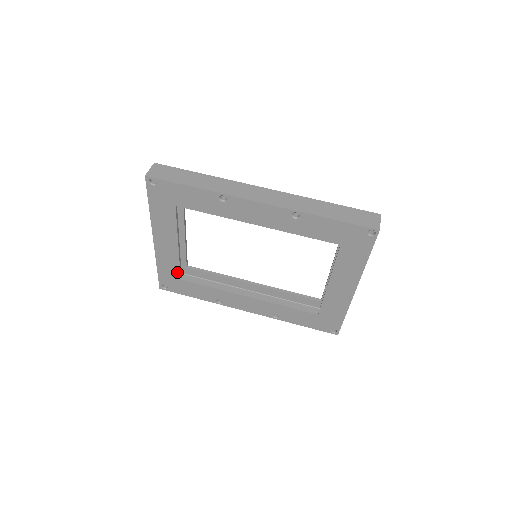
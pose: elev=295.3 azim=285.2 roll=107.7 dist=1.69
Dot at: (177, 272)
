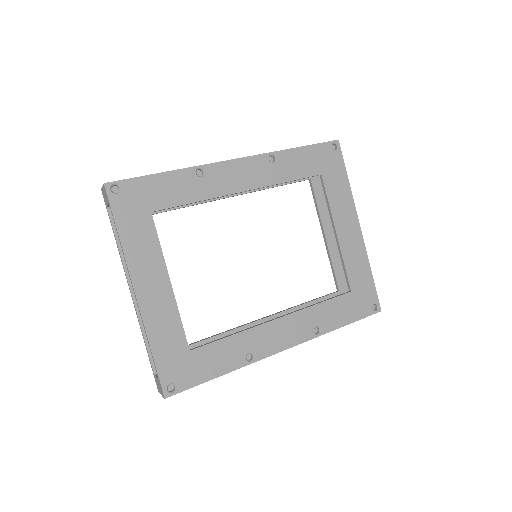
Dot at: (181, 338)
